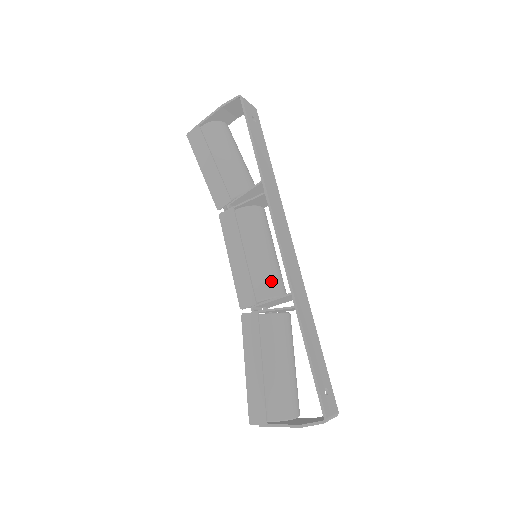
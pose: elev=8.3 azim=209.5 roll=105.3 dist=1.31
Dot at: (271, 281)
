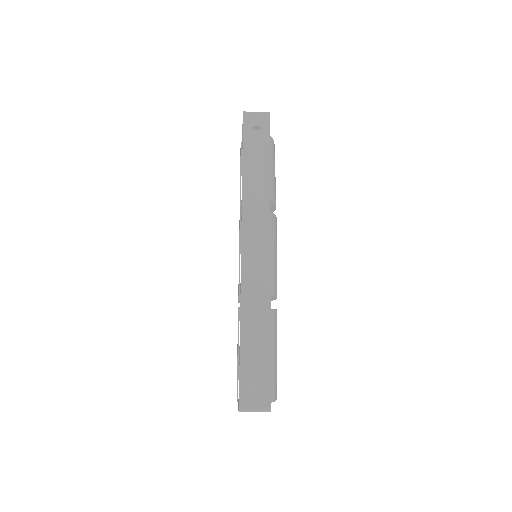
Dot at: occluded
